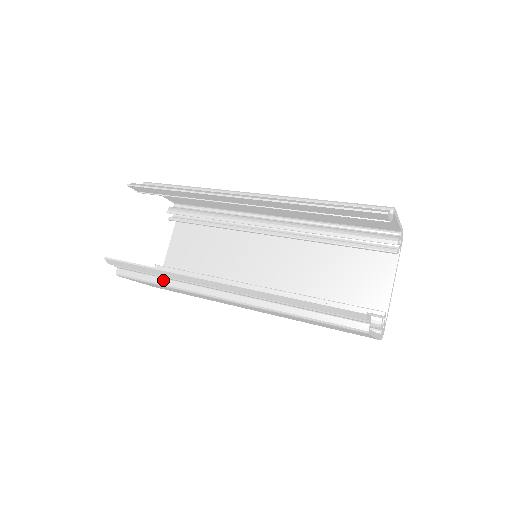
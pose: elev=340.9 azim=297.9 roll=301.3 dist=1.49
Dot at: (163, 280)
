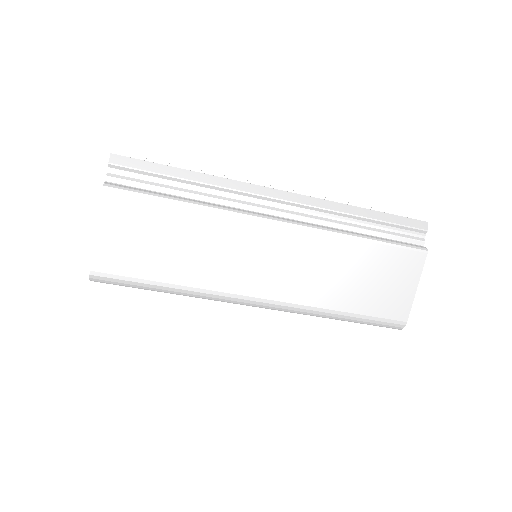
Dot at: (188, 199)
